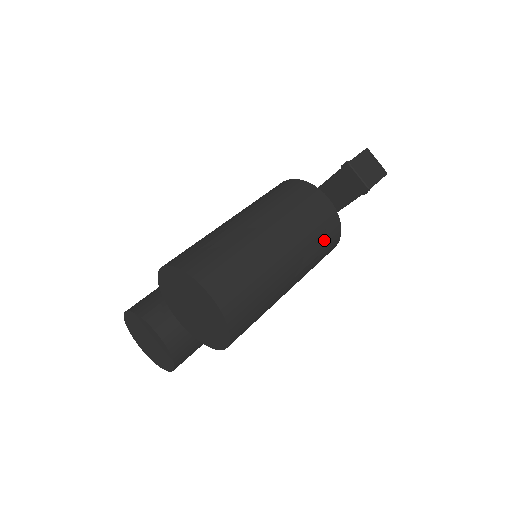
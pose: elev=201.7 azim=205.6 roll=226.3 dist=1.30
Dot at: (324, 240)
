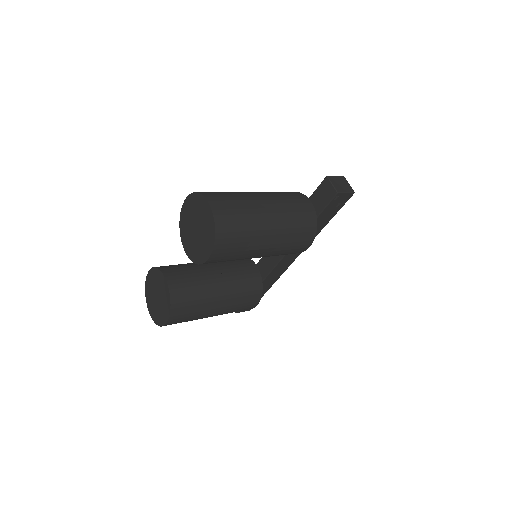
Dot at: (301, 224)
